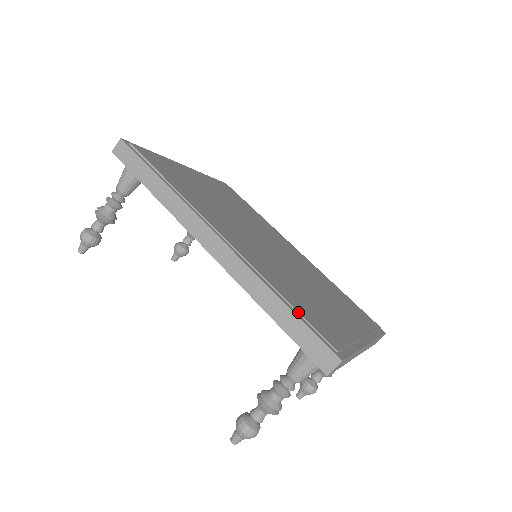
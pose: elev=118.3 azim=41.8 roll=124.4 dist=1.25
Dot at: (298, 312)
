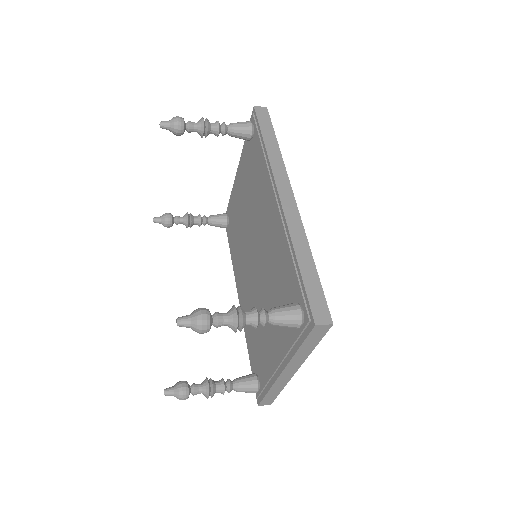
Dot at: (318, 278)
